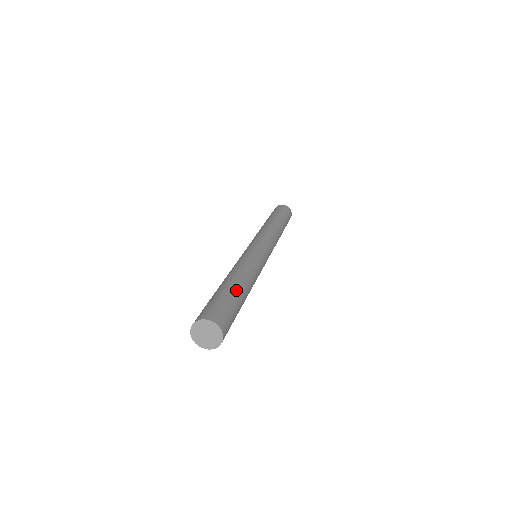
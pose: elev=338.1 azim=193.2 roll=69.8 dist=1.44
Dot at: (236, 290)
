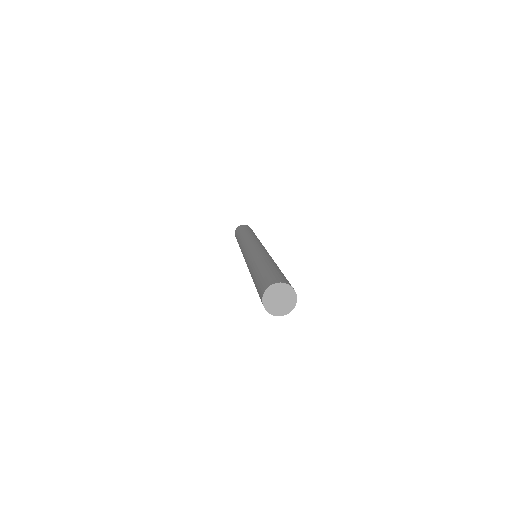
Dot at: (272, 266)
